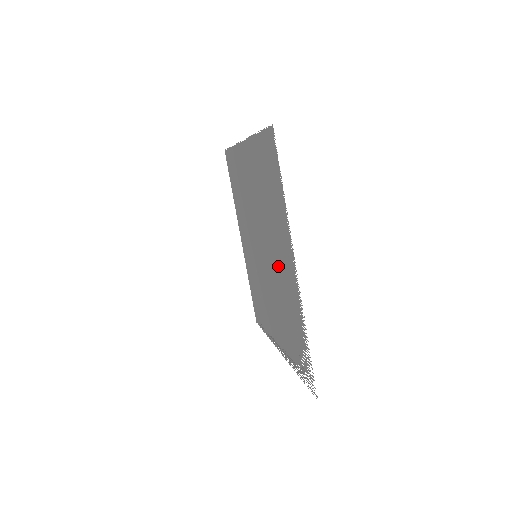
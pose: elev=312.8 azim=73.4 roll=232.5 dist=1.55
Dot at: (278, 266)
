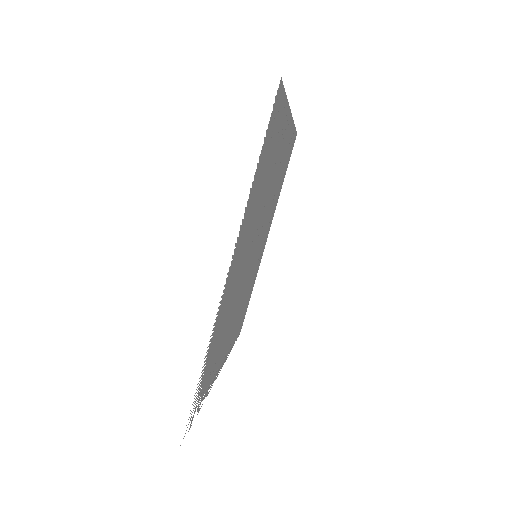
Dot at: (240, 268)
